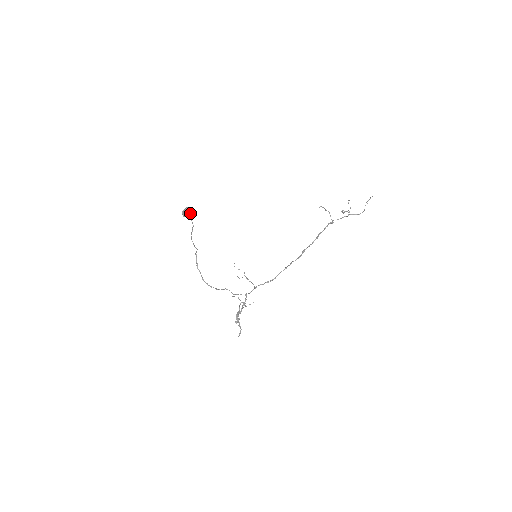
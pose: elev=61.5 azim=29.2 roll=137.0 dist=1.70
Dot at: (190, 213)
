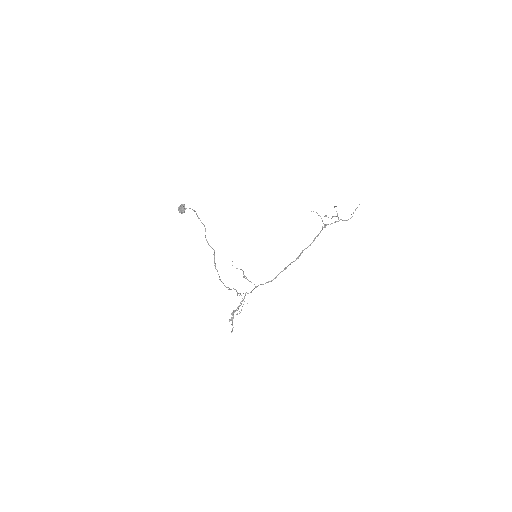
Dot at: (195, 211)
